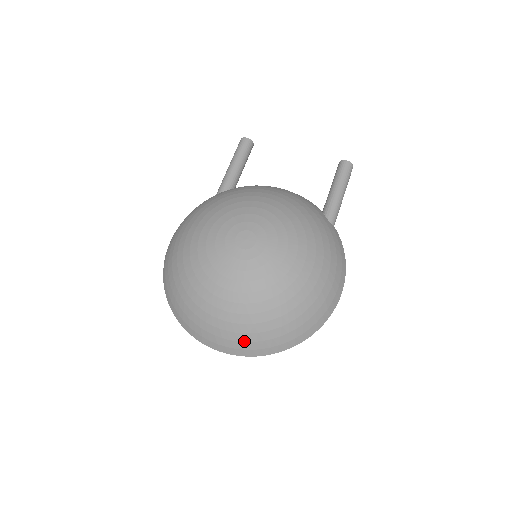
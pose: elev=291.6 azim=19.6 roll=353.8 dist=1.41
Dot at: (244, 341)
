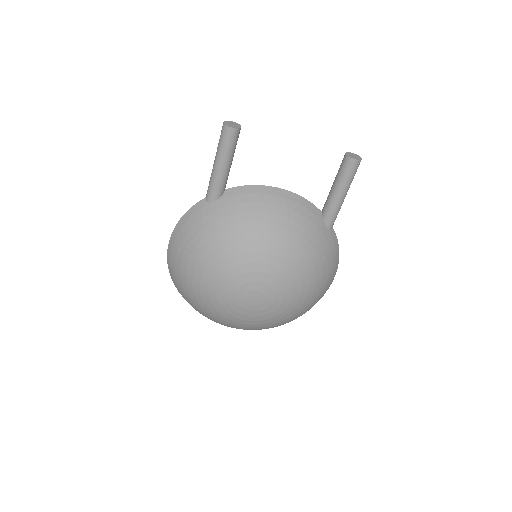
Dot at: occluded
